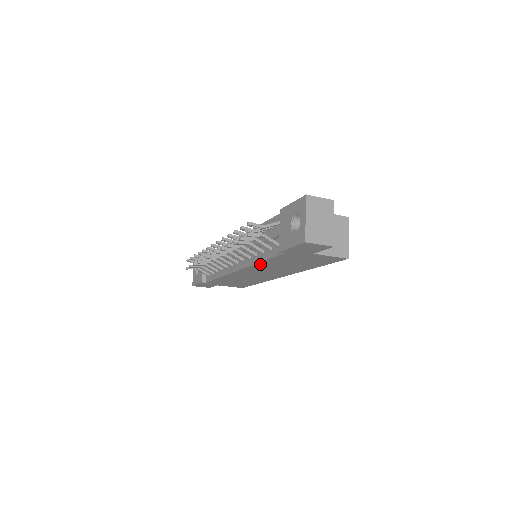
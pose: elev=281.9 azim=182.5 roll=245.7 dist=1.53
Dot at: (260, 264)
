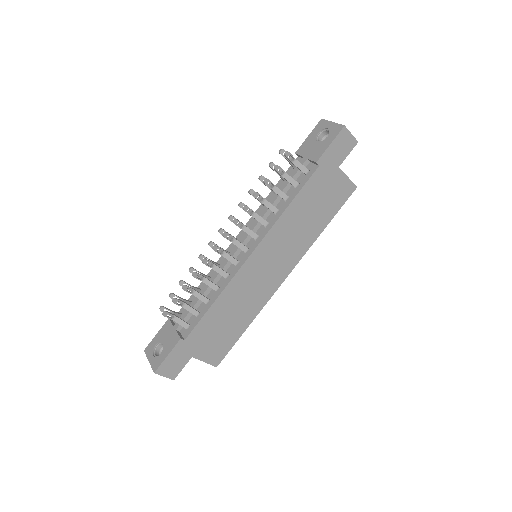
Dot at: (284, 216)
